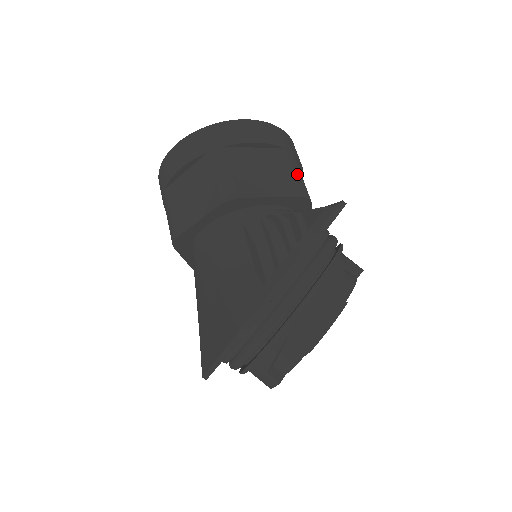
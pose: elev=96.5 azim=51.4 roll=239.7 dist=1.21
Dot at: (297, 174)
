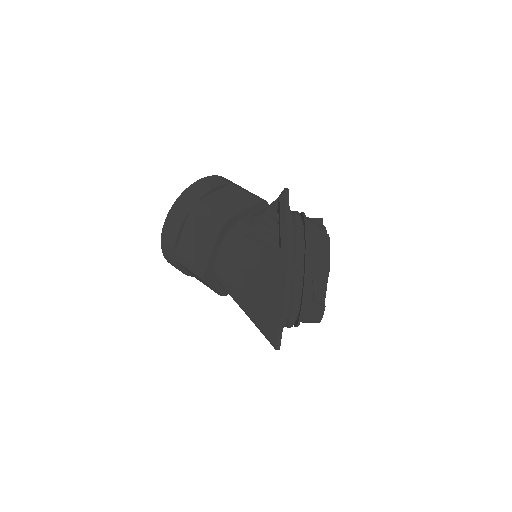
Dot at: (248, 192)
